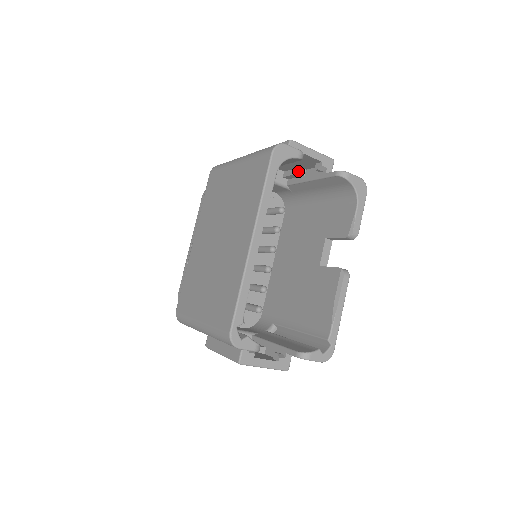
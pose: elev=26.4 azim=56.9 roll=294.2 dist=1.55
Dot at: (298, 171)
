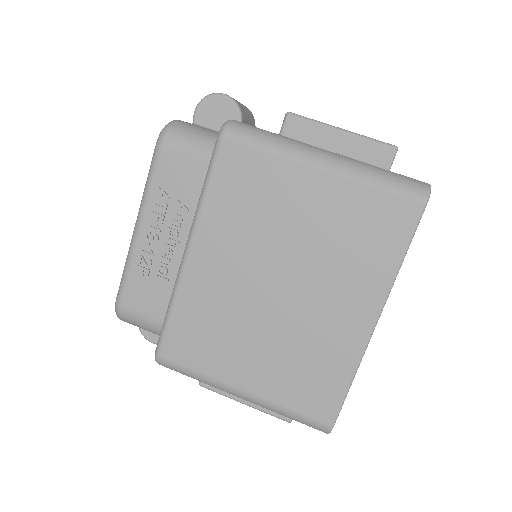
Dot at: occluded
